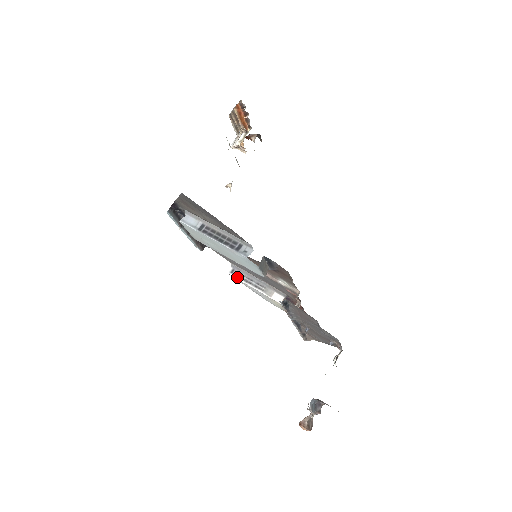
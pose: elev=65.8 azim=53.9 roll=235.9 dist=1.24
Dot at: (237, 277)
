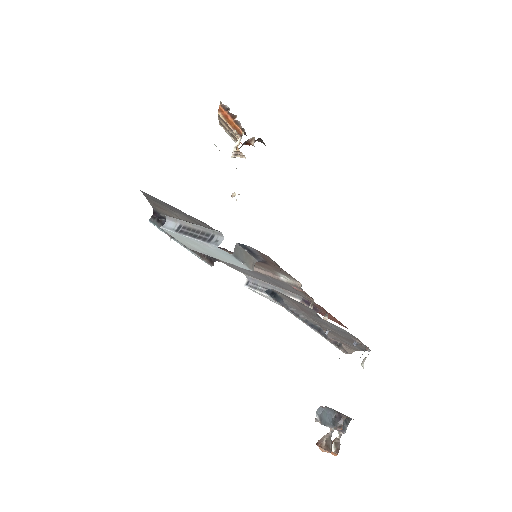
Dot at: (252, 288)
